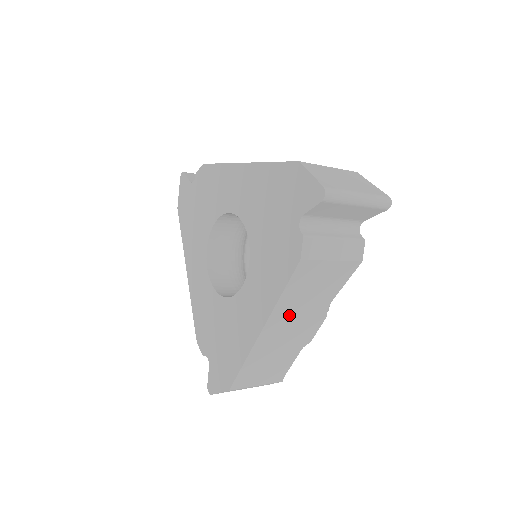
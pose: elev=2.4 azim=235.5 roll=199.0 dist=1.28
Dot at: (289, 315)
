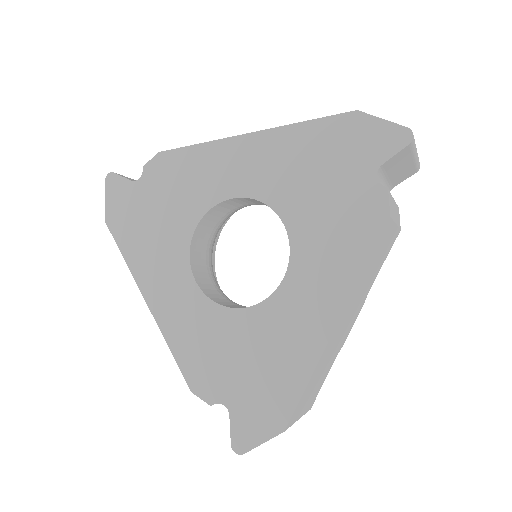
Dot at: (354, 301)
